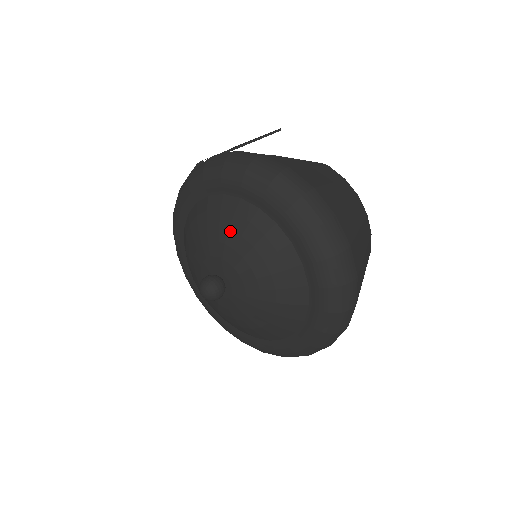
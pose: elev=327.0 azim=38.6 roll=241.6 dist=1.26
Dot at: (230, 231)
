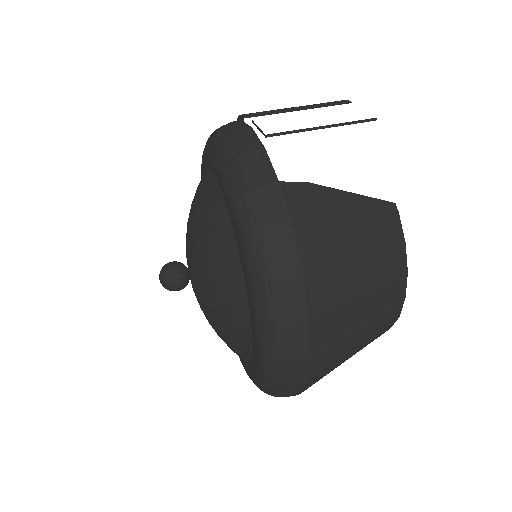
Dot at: (205, 242)
